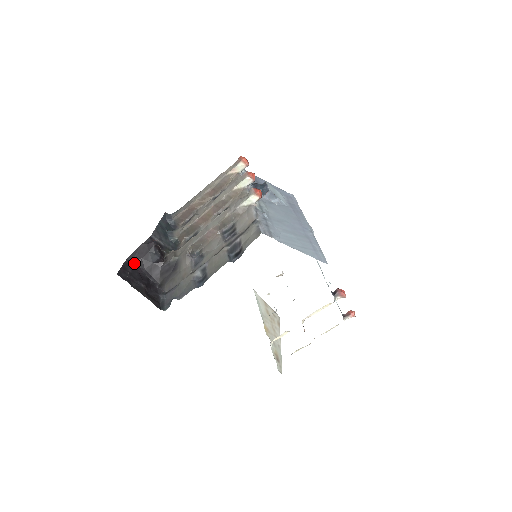
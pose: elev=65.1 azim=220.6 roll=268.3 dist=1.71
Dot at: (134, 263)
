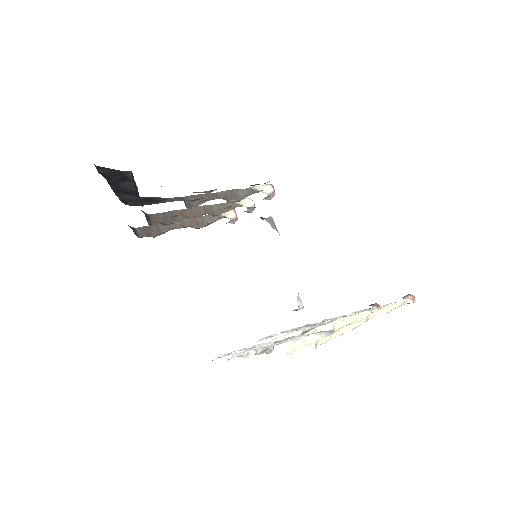
Dot at: occluded
